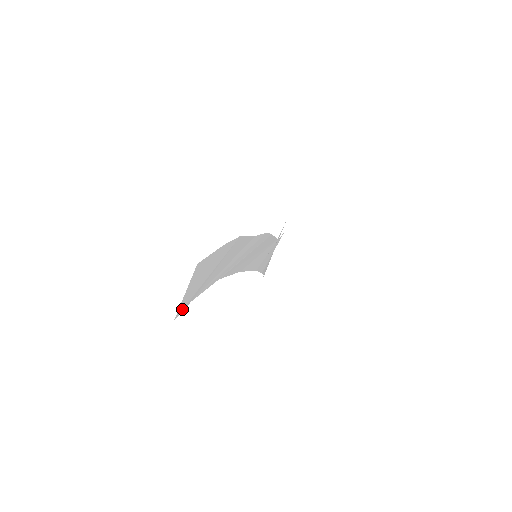
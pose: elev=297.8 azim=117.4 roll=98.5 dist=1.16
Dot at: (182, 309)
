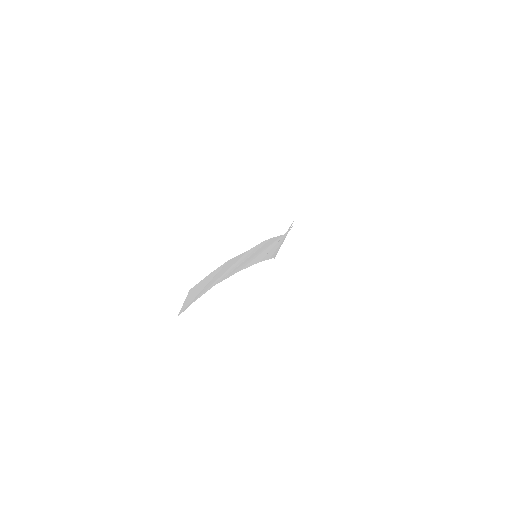
Dot at: (183, 311)
